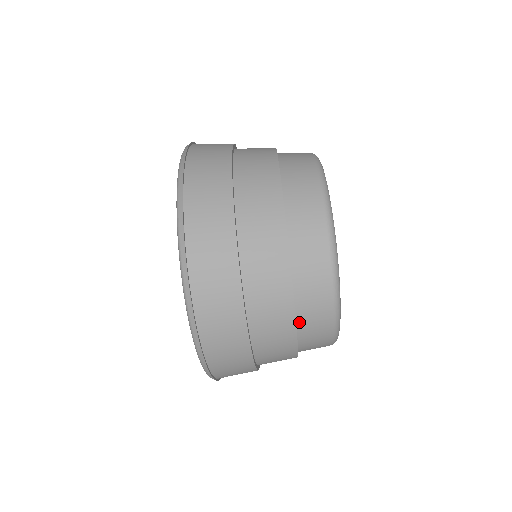
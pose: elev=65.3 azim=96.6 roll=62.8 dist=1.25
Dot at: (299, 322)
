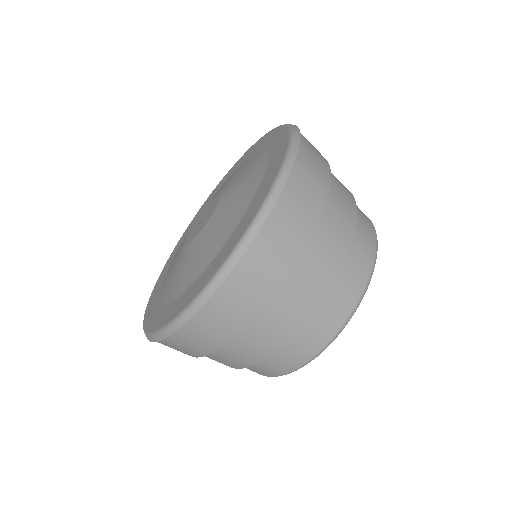
Dot at: (304, 324)
